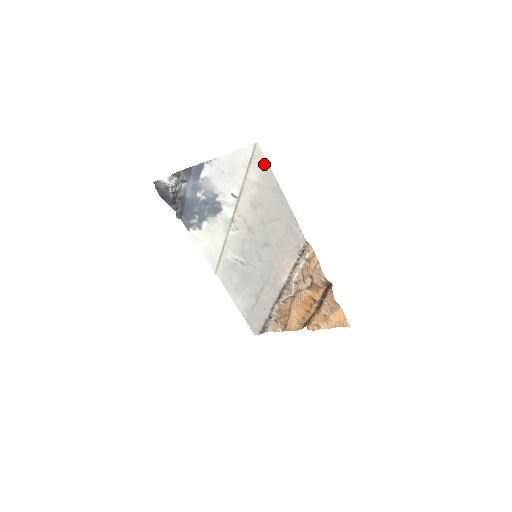
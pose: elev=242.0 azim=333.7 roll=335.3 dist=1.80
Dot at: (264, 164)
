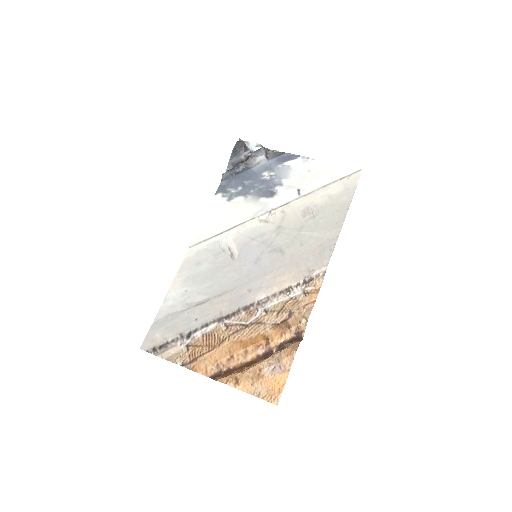
Dot at: (352, 187)
